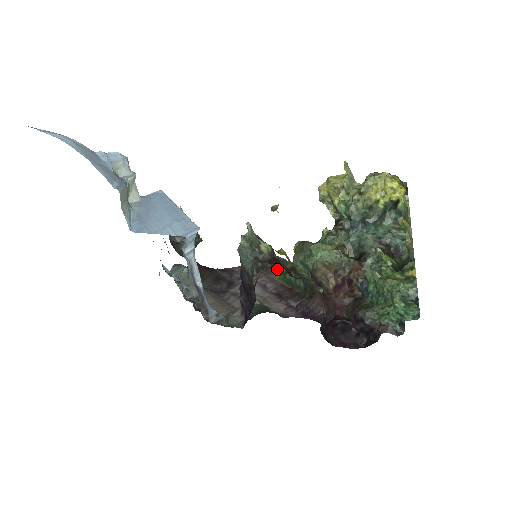
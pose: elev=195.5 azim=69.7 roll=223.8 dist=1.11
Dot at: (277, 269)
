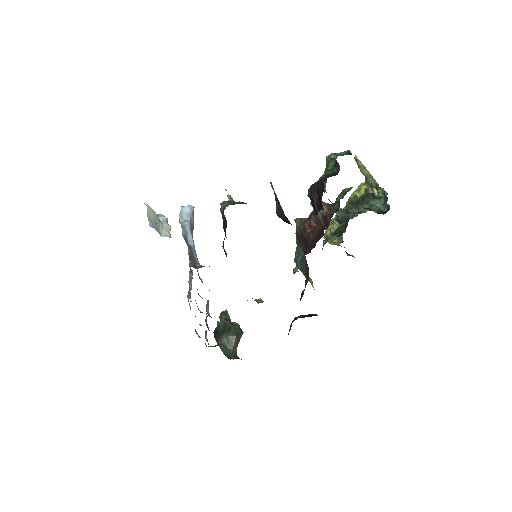
Dot at: (304, 317)
